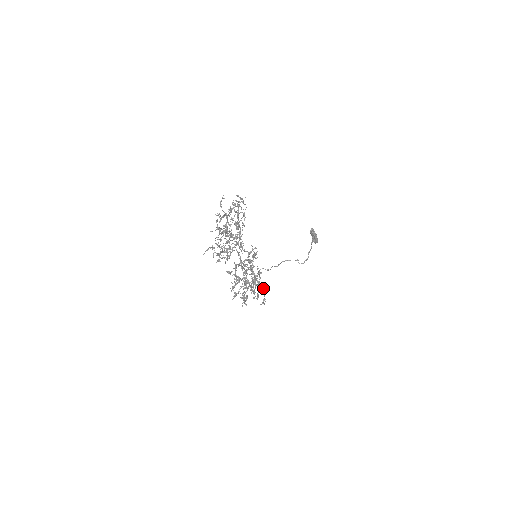
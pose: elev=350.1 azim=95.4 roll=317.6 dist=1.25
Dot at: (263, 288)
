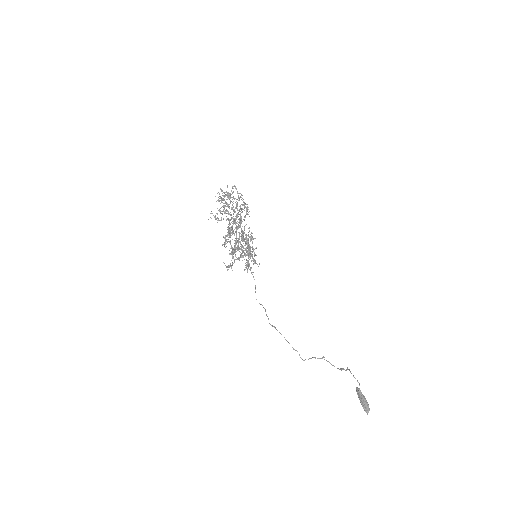
Dot at: (255, 260)
